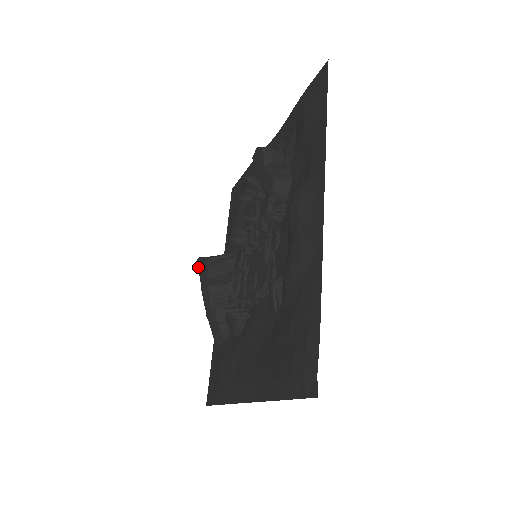
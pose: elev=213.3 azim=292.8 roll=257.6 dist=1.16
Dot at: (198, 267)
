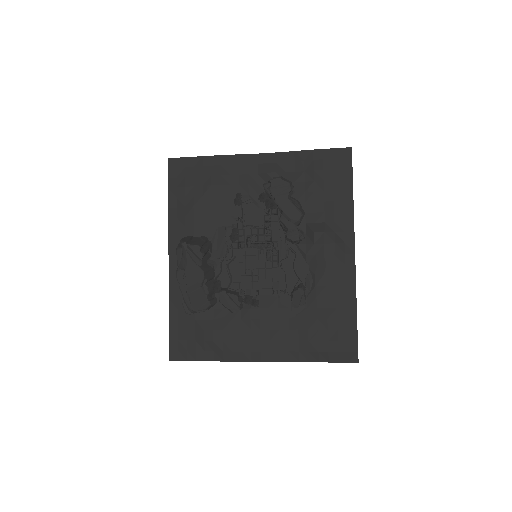
Dot at: (187, 251)
